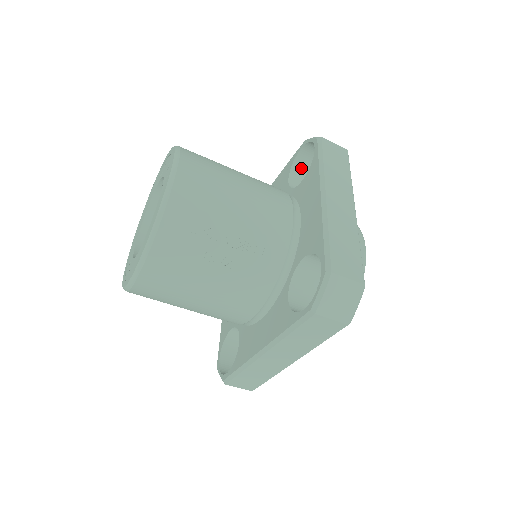
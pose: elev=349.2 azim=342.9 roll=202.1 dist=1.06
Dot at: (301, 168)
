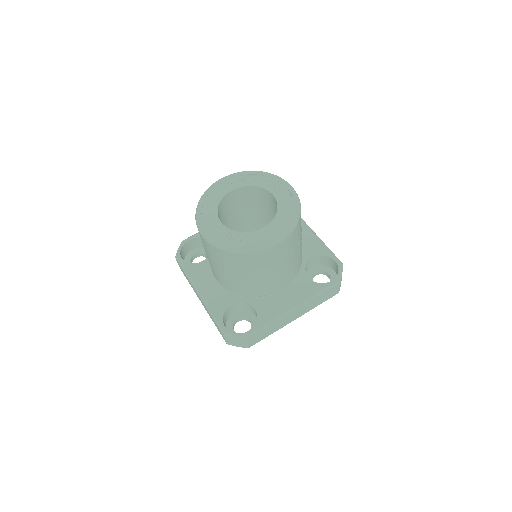
Dot at: occluded
